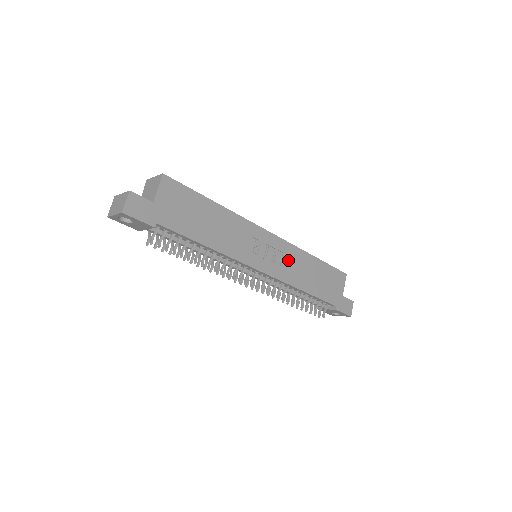
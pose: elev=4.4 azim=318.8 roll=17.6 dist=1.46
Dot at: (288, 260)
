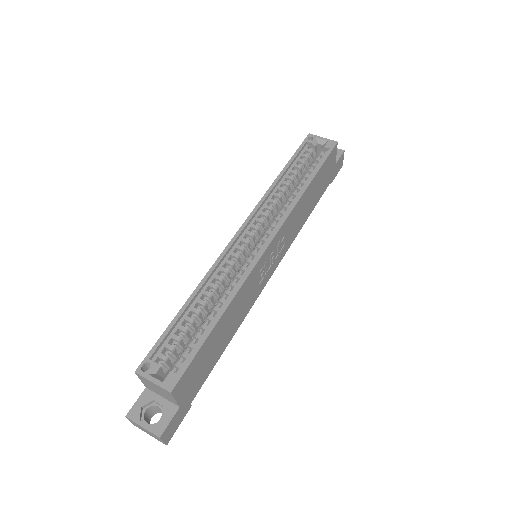
Dot at: (289, 230)
